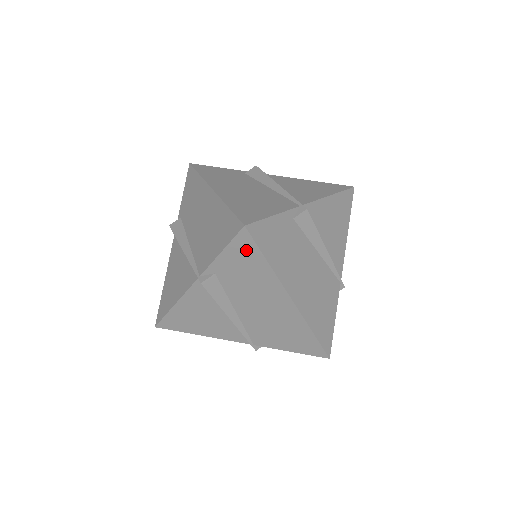
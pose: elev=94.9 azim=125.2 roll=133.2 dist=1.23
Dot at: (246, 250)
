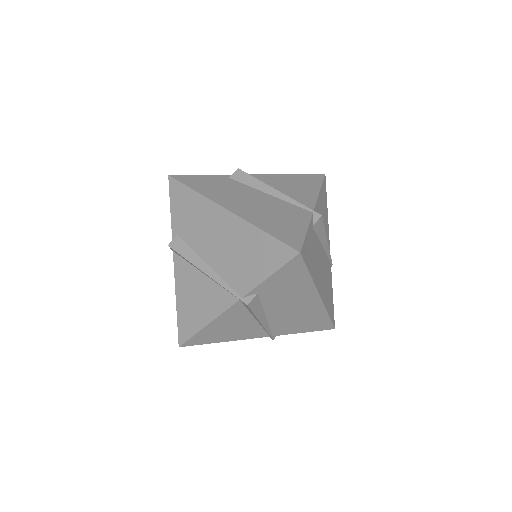
Dot at: (294, 270)
